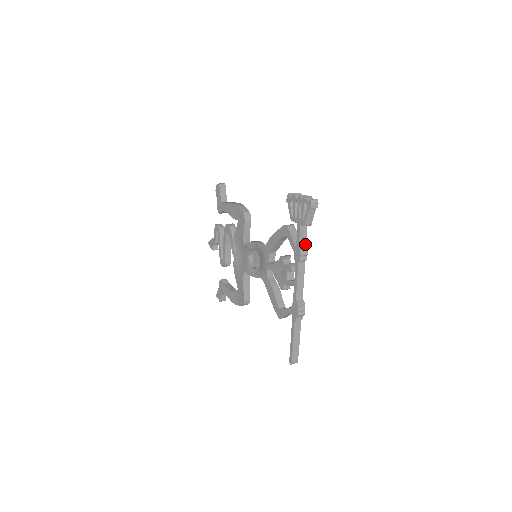
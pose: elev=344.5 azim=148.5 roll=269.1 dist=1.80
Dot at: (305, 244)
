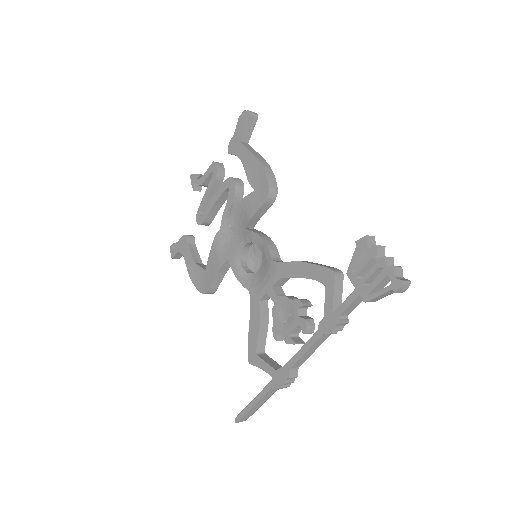
Dot at: (347, 316)
